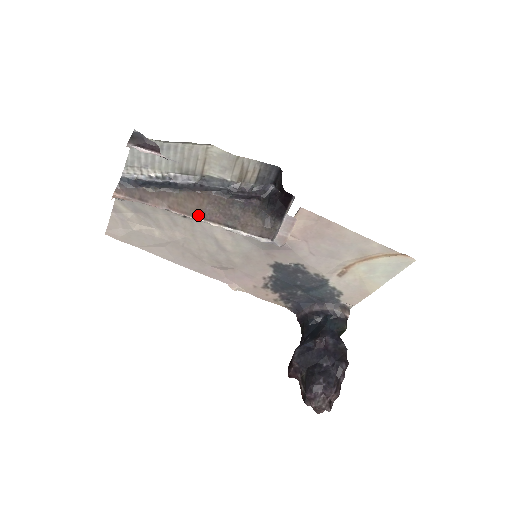
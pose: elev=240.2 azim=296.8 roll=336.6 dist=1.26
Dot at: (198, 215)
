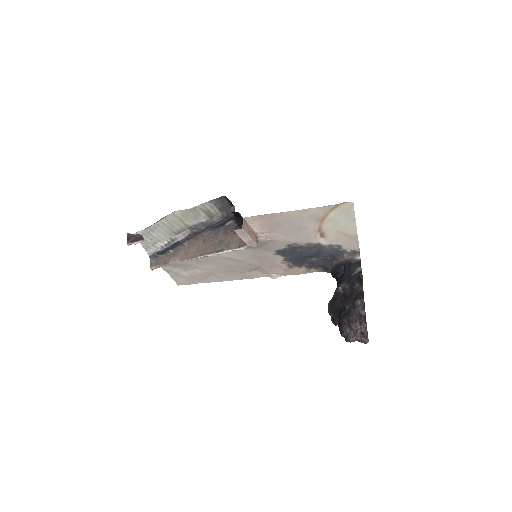
Dot at: (198, 254)
